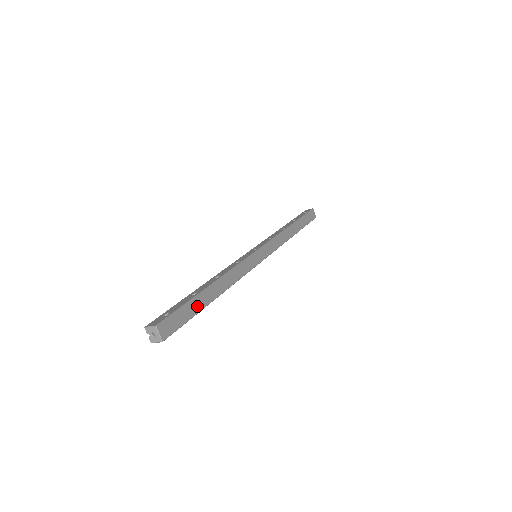
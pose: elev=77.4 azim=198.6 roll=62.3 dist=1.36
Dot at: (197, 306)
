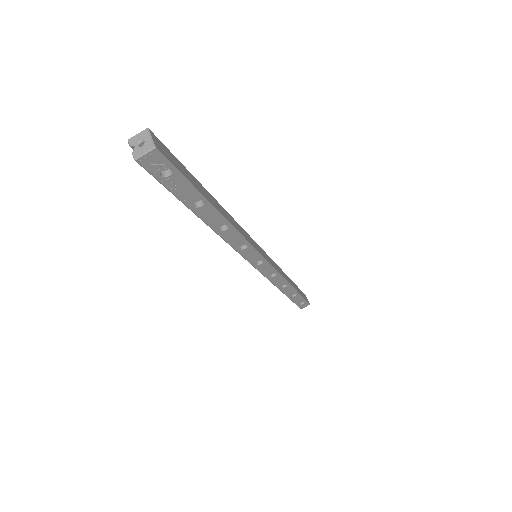
Dot at: (198, 186)
